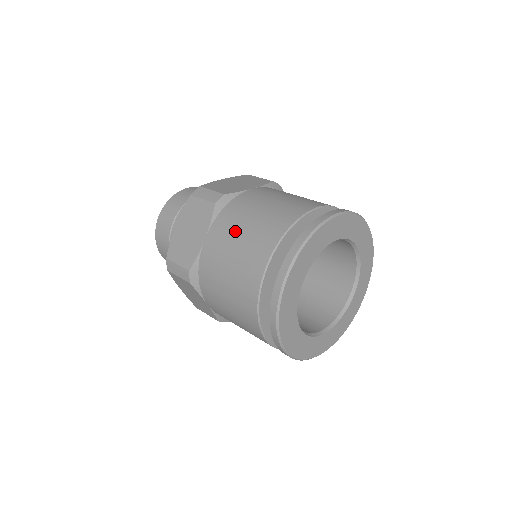
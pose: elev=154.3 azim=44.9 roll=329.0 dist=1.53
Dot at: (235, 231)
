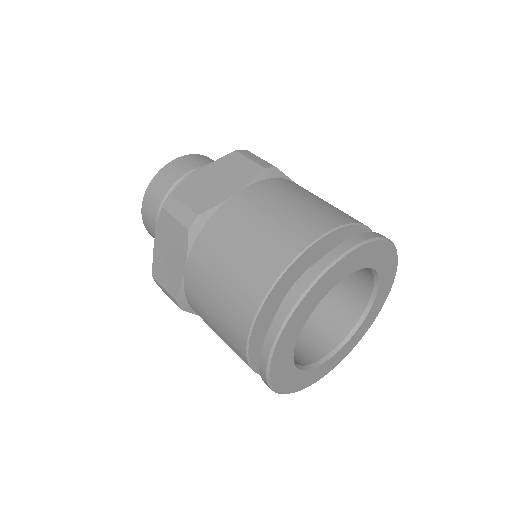
Dot at: (279, 200)
